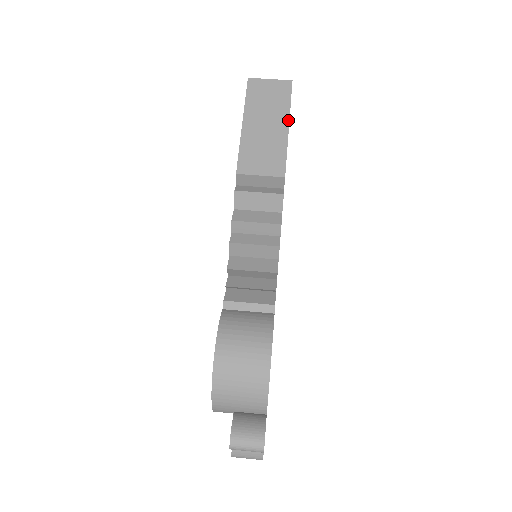
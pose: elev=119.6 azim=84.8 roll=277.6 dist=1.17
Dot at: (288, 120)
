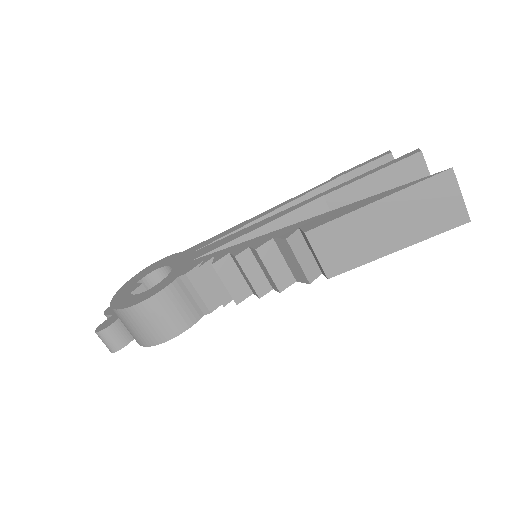
Dot at: (405, 246)
